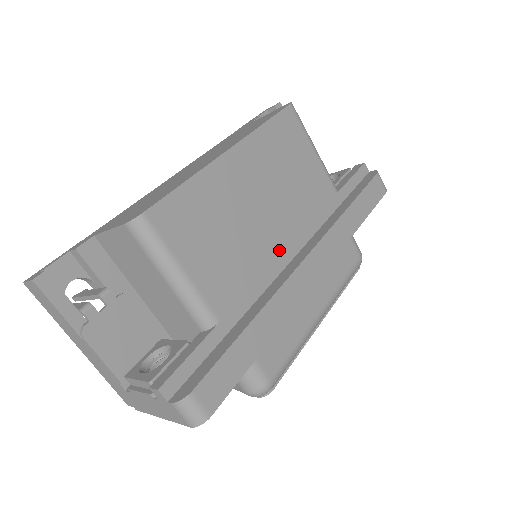
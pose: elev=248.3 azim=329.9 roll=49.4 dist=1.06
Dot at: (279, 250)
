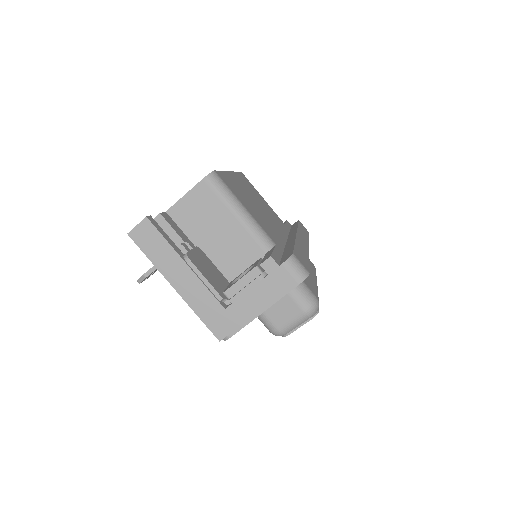
Dot at: (278, 231)
